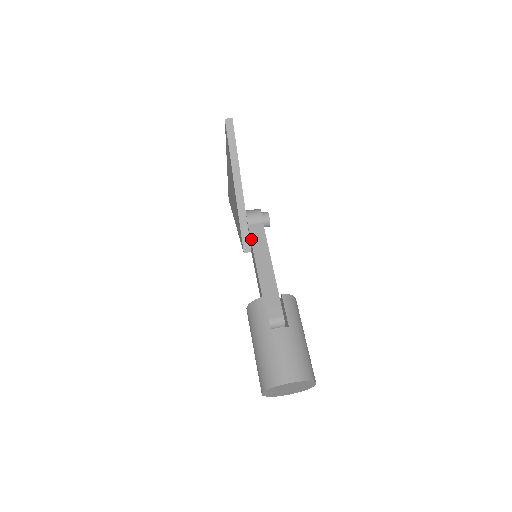
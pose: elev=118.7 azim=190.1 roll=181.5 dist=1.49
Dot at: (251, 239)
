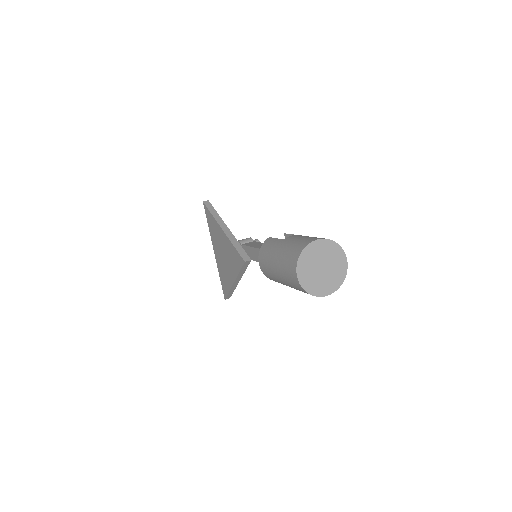
Dot at: (247, 245)
